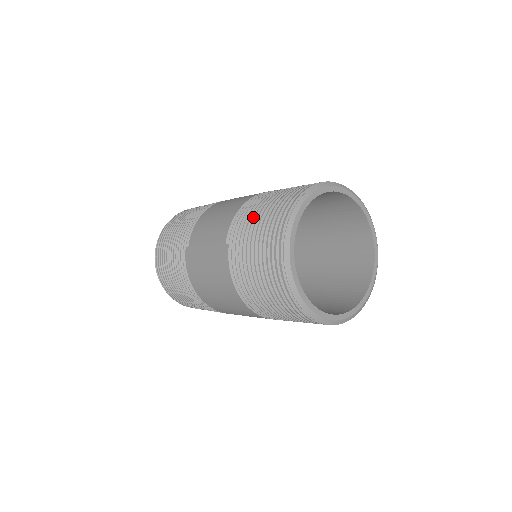
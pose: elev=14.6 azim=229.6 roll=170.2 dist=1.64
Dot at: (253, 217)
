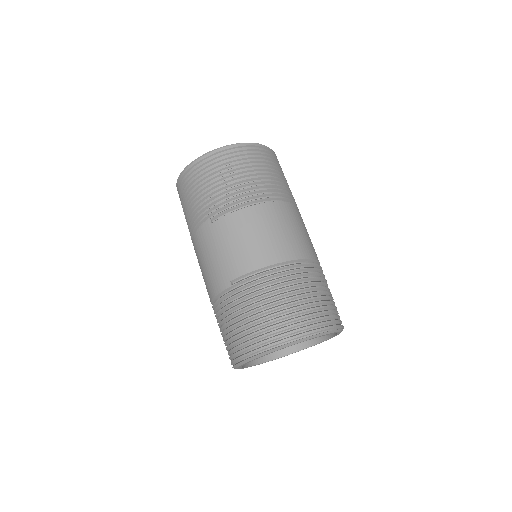
Dot at: (262, 298)
